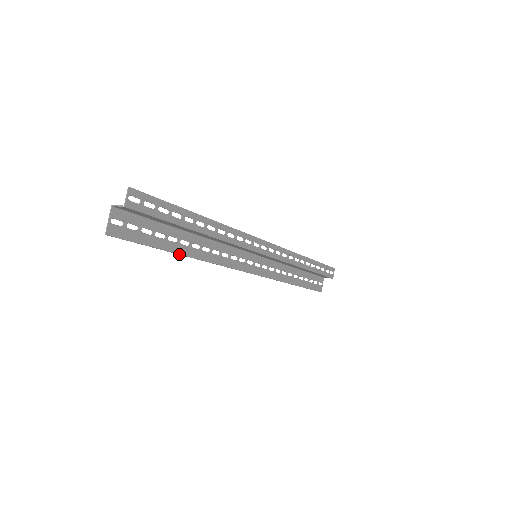
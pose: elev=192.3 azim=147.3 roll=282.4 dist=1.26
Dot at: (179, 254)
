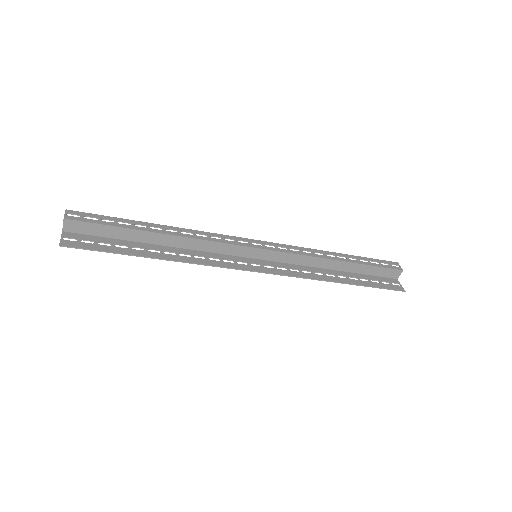
Dot at: occluded
